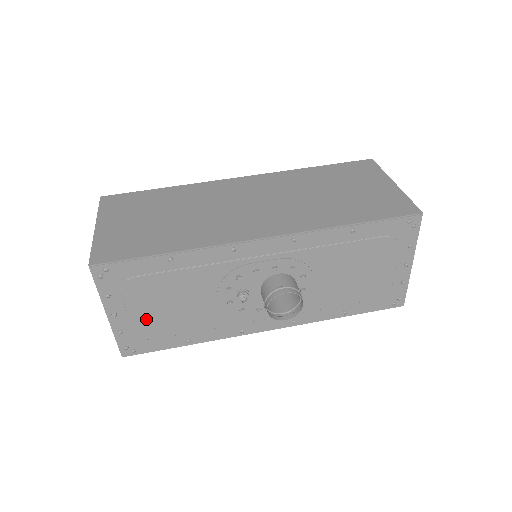
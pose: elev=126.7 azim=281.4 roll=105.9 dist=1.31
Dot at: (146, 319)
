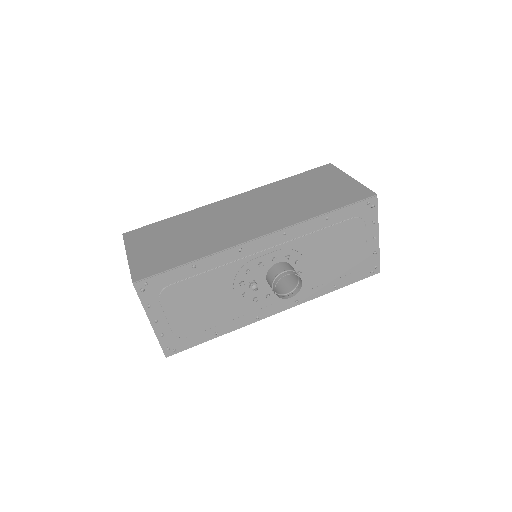
Dot at: (181, 320)
